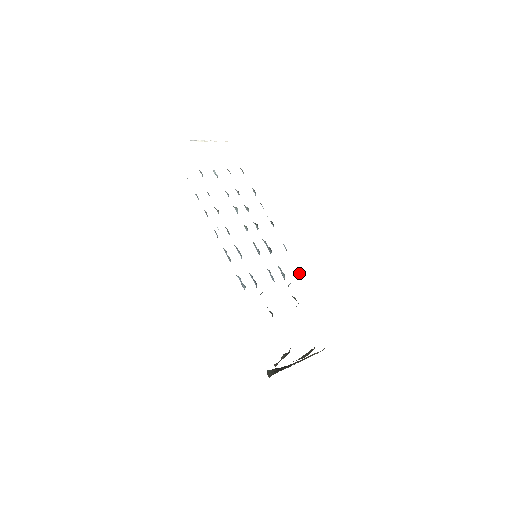
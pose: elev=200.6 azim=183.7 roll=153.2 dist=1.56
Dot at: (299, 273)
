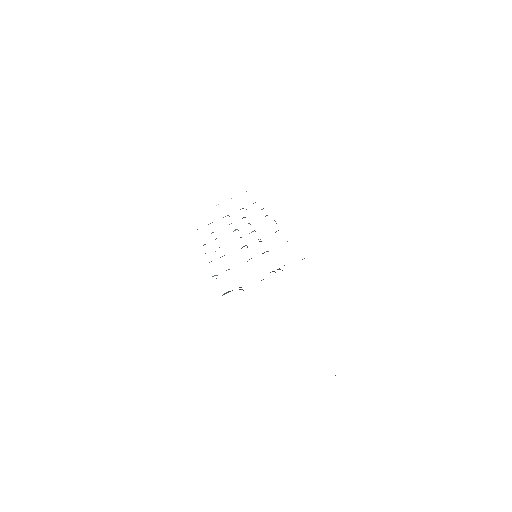
Dot at: occluded
